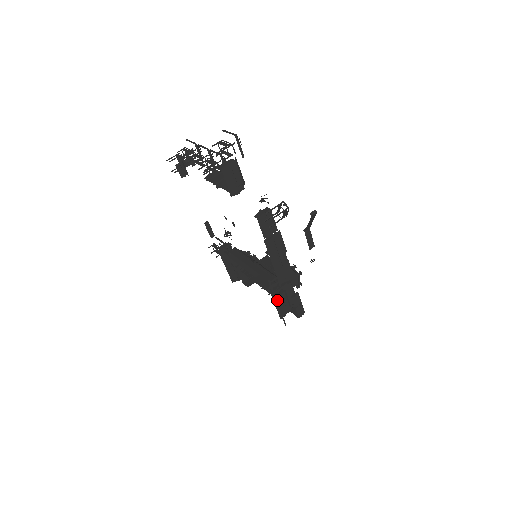
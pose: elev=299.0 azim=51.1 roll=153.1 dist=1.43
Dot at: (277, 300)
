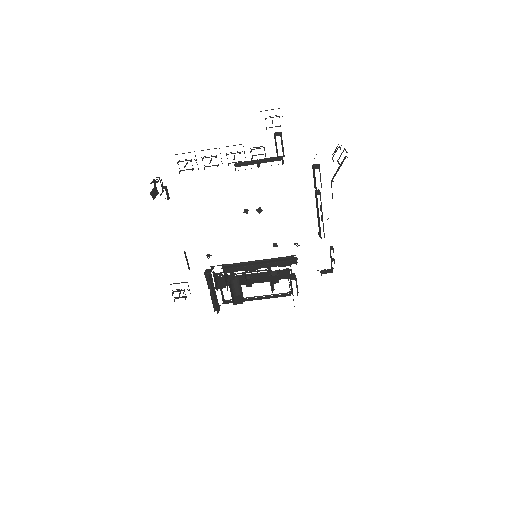
Dot at: occluded
